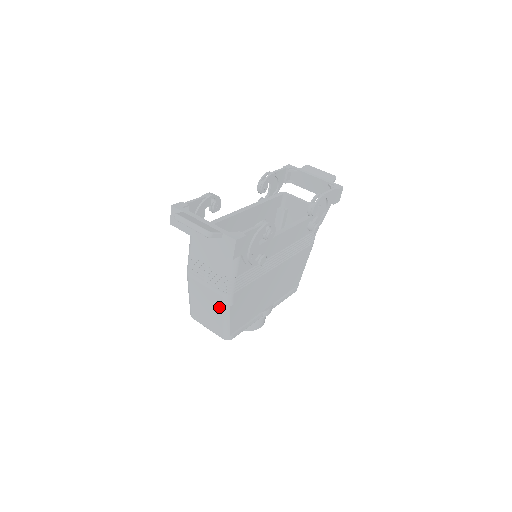
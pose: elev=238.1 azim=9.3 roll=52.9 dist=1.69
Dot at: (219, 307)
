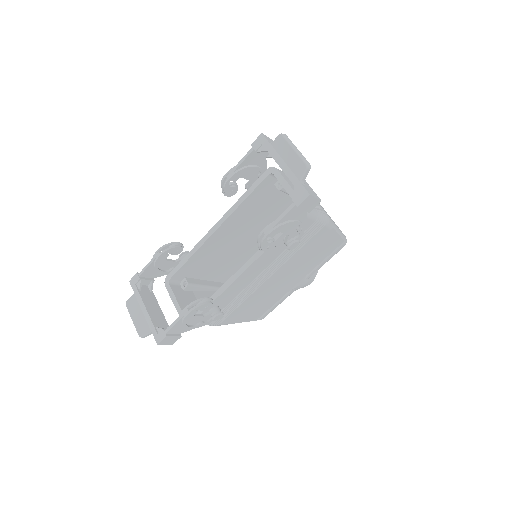
Dot at: occluded
